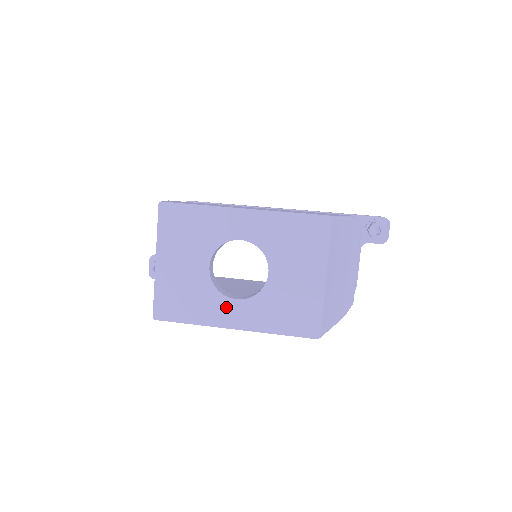
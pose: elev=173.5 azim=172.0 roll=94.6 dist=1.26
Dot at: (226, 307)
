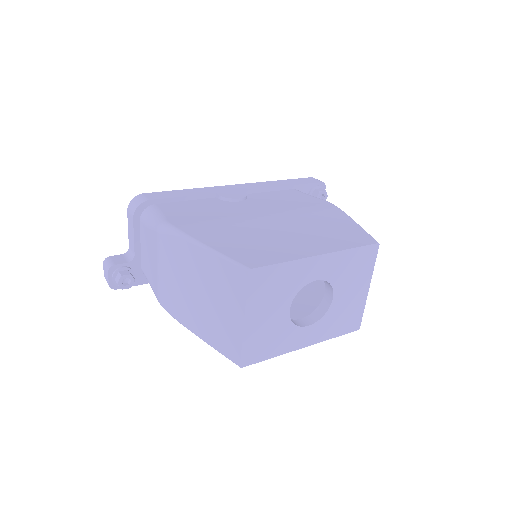
Dot at: (300, 334)
